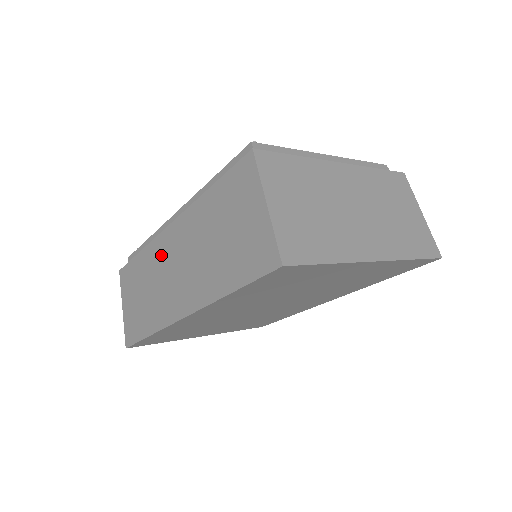
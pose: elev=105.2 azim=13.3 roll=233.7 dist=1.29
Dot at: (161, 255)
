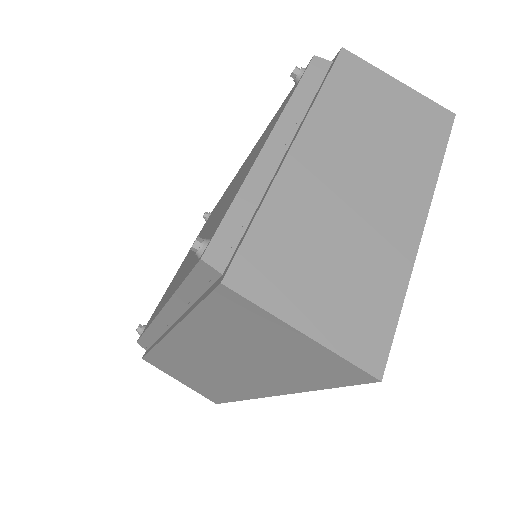
Dot at: (184, 355)
